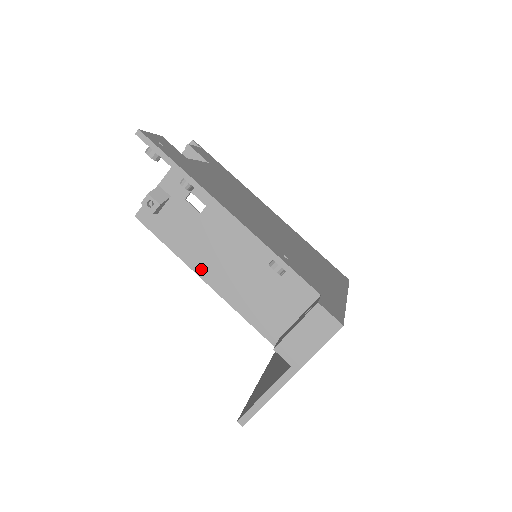
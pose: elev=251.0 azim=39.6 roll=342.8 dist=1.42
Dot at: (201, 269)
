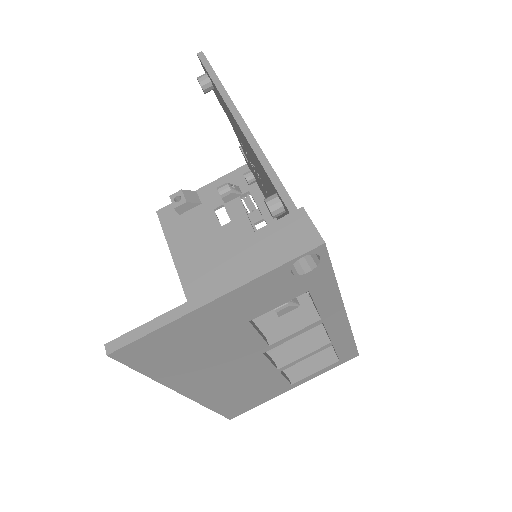
Dot at: (190, 282)
